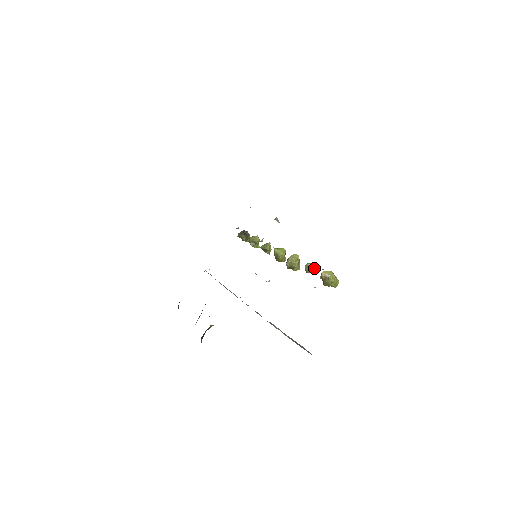
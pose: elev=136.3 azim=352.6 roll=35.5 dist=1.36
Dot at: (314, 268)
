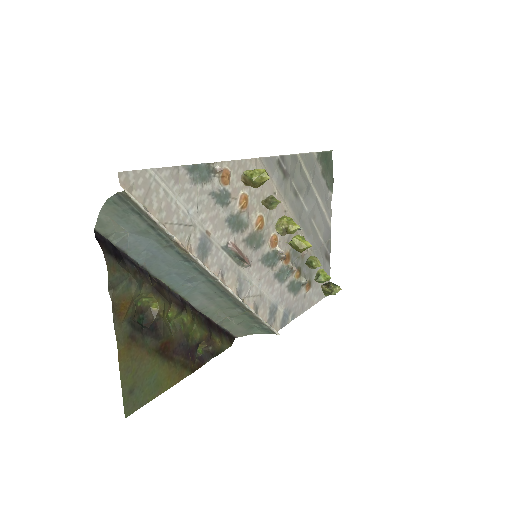
Dot at: (270, 197)
